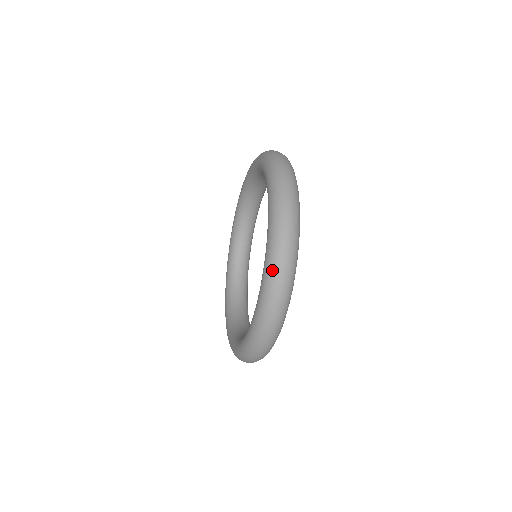
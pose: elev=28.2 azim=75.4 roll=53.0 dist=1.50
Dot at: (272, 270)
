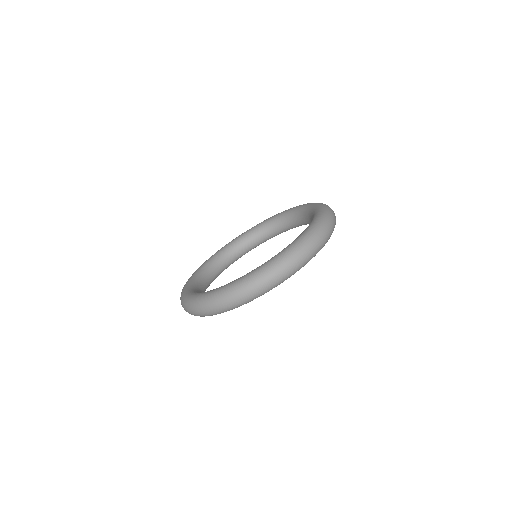
Dot at: (326, 216)
